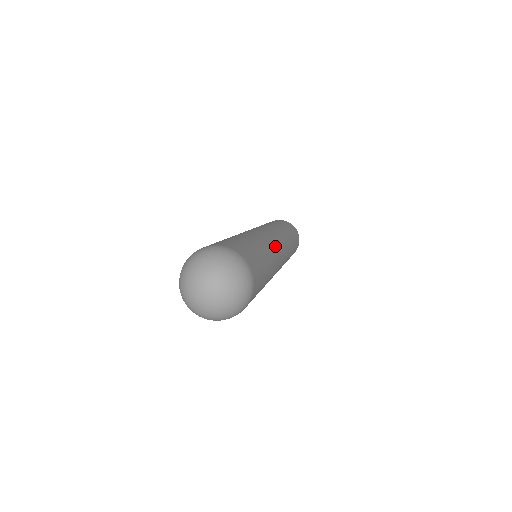
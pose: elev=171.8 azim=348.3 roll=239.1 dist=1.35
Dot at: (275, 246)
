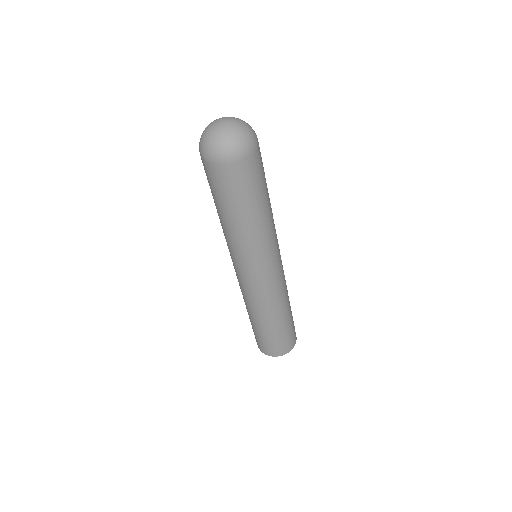
Dot at: occluded
